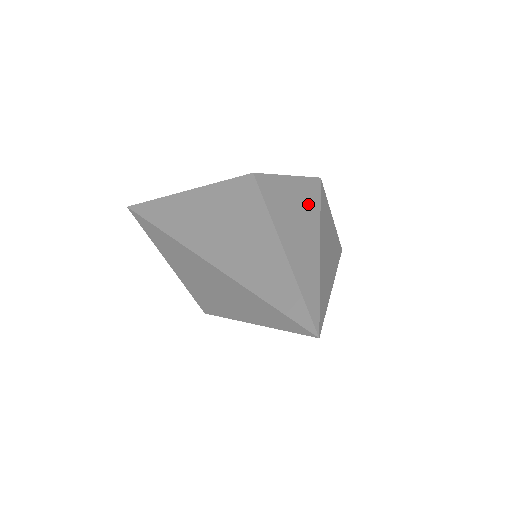
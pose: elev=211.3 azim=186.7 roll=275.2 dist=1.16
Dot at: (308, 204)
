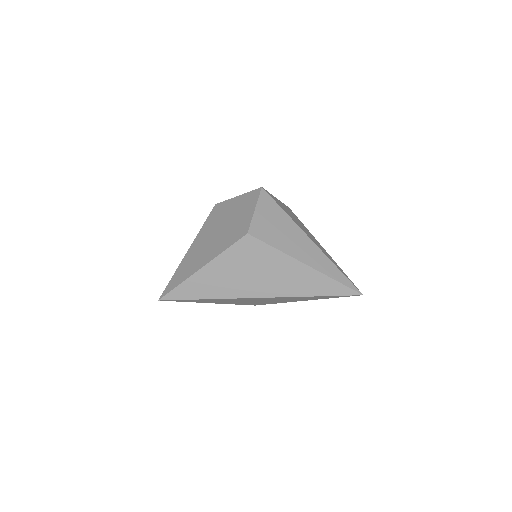
Dot at: (282, 220)
